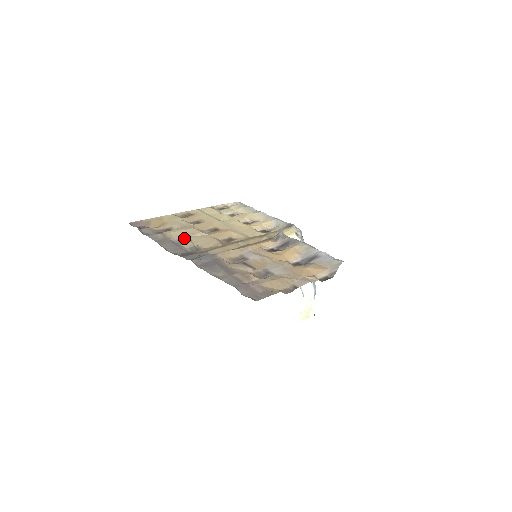
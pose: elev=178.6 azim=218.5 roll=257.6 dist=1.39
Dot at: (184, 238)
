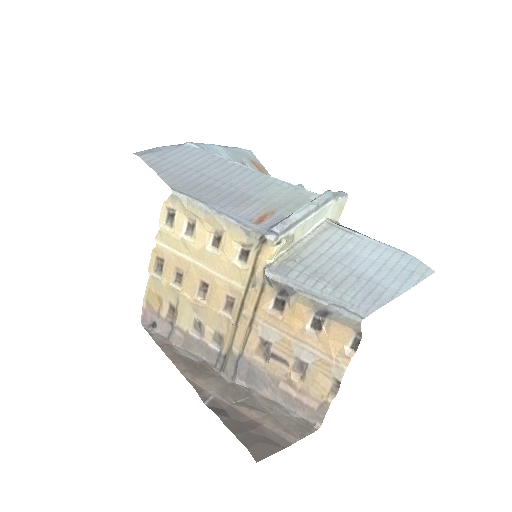
Dot at: (195, 321)
